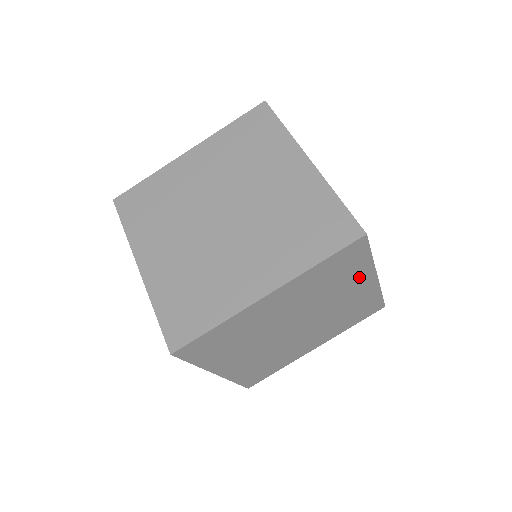
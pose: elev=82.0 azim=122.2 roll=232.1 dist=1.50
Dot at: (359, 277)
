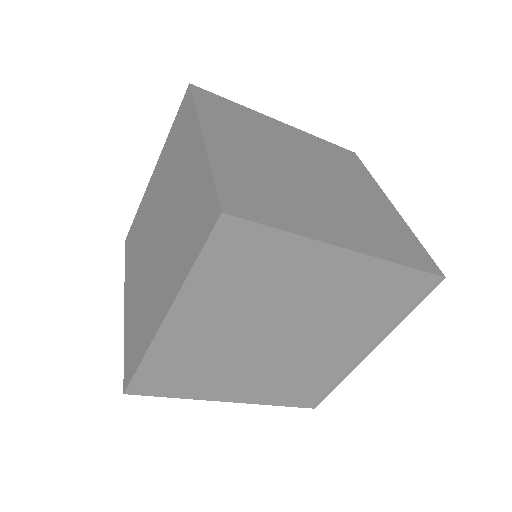
Dot at: (306, 260)
